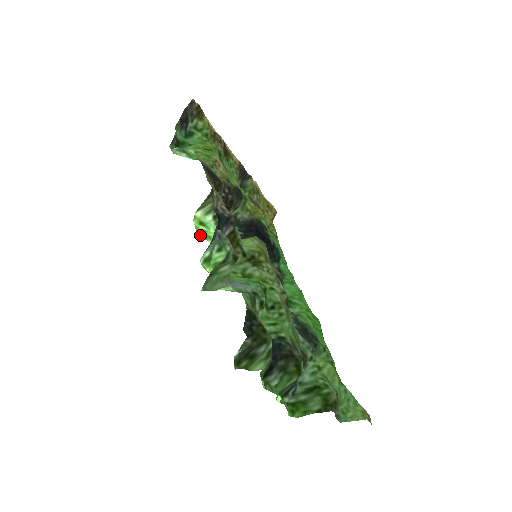
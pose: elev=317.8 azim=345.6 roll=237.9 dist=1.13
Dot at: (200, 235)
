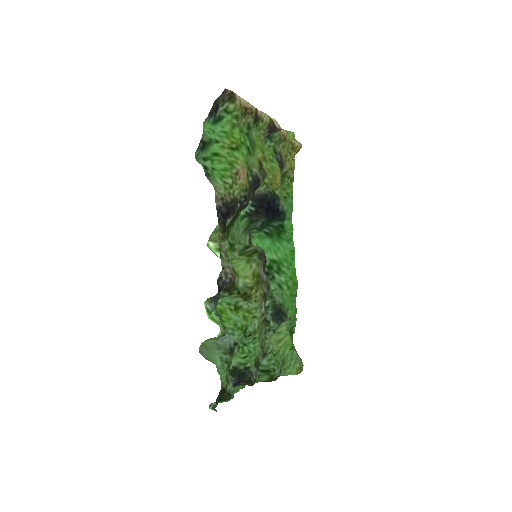
Dot at: occluded
